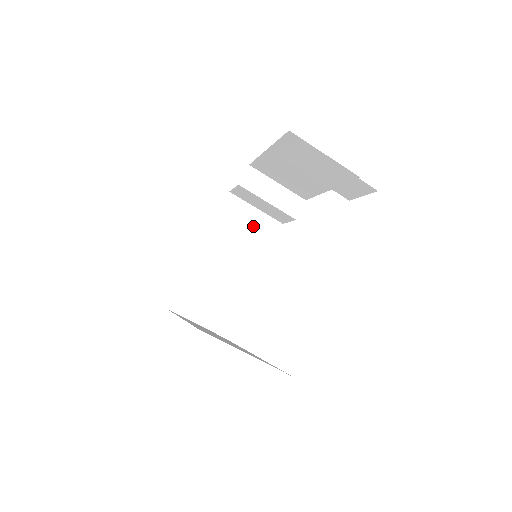
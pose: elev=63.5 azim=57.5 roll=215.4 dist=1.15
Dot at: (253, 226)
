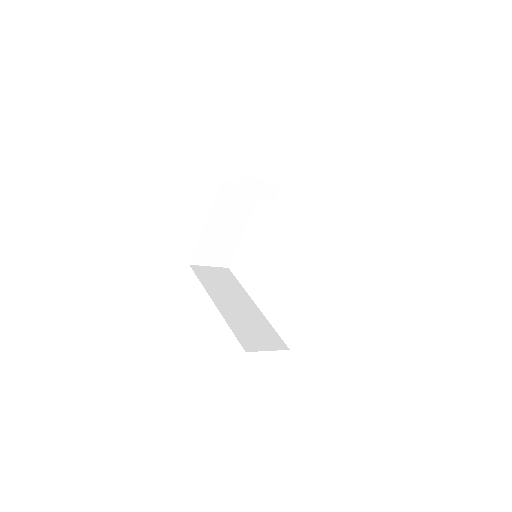
Dot at: (241, 197)
